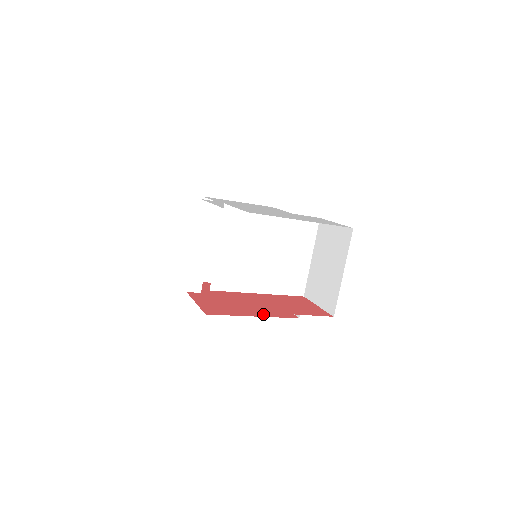
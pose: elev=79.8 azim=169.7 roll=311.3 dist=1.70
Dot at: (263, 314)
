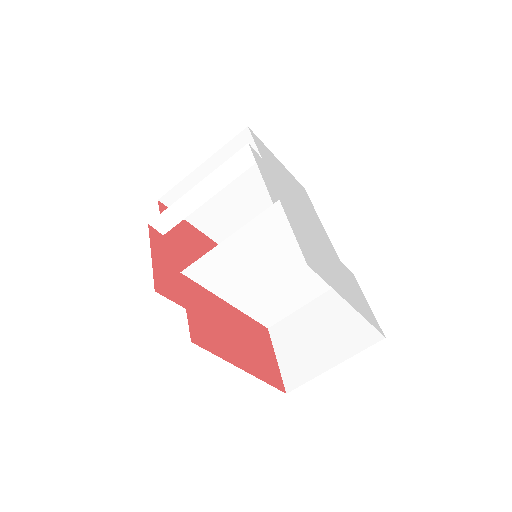
Dot at: occluded
